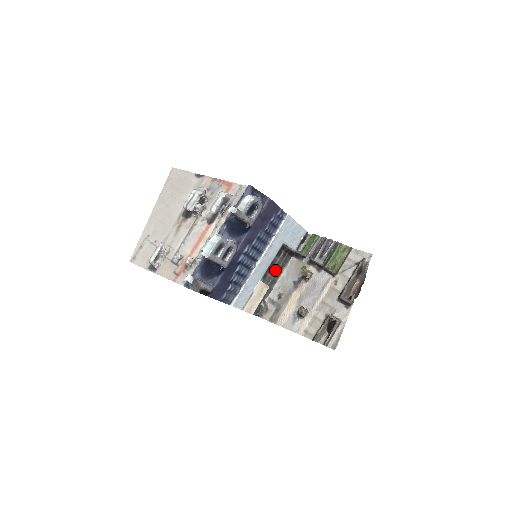
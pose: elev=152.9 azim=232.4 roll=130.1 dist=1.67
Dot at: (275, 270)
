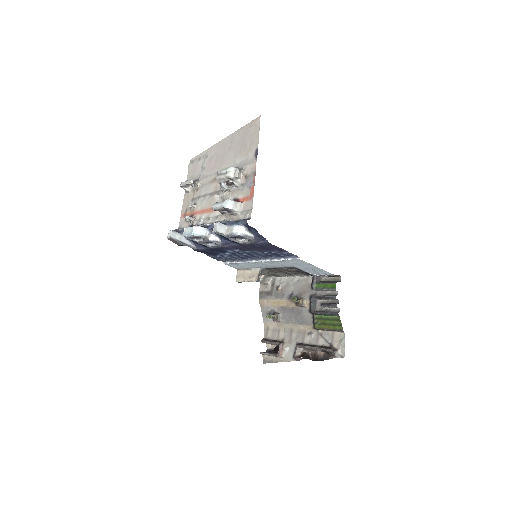
Dot at: (285, 271)
